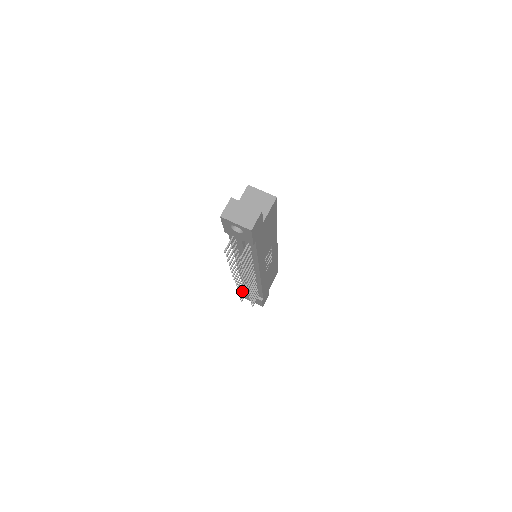
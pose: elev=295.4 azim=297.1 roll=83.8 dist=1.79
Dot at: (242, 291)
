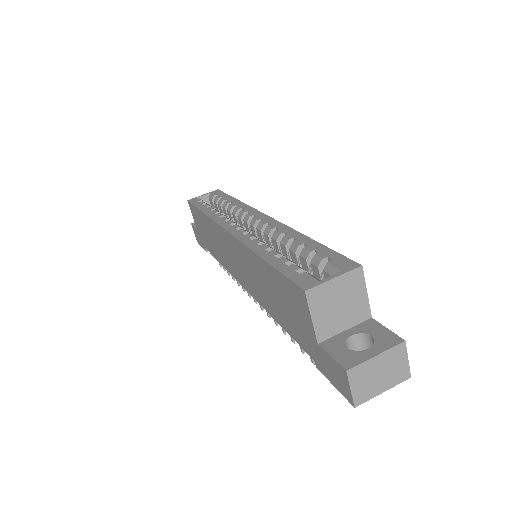
Dot at: occluded
